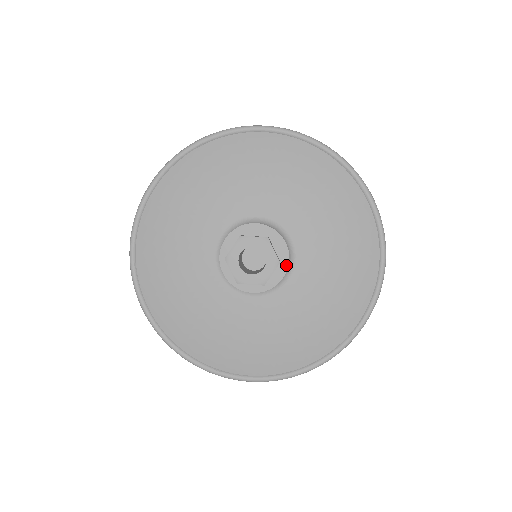
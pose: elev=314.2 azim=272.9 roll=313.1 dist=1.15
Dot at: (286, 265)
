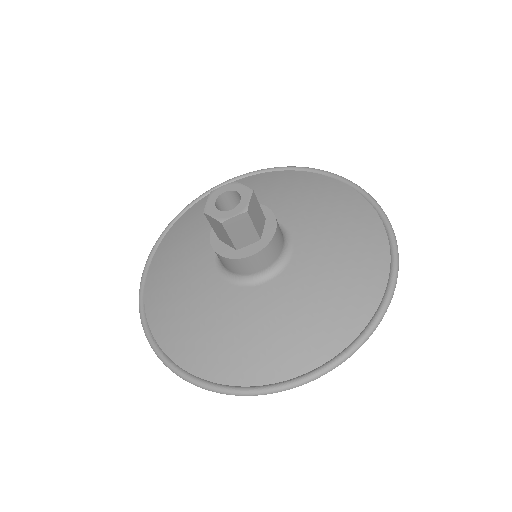
Dot at: (263, 246)
